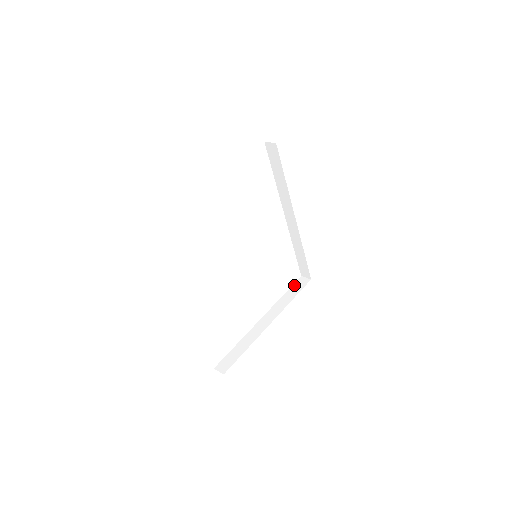
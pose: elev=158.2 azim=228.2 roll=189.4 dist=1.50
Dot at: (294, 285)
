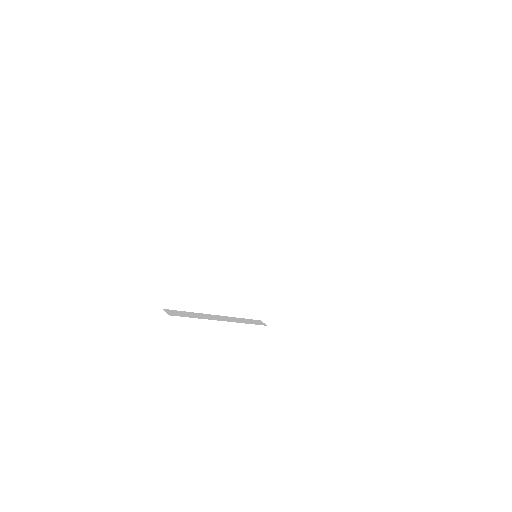
Dot at: (253, 320)
